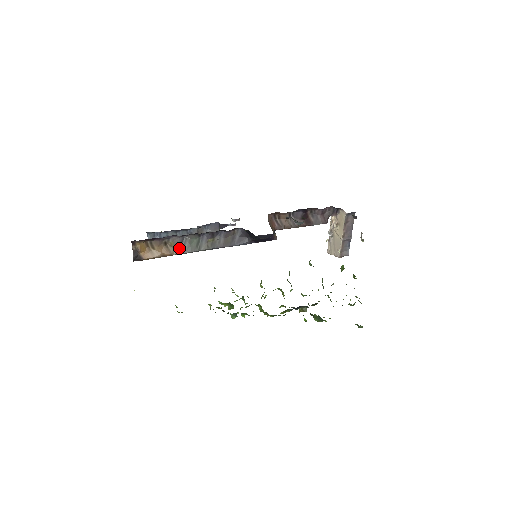
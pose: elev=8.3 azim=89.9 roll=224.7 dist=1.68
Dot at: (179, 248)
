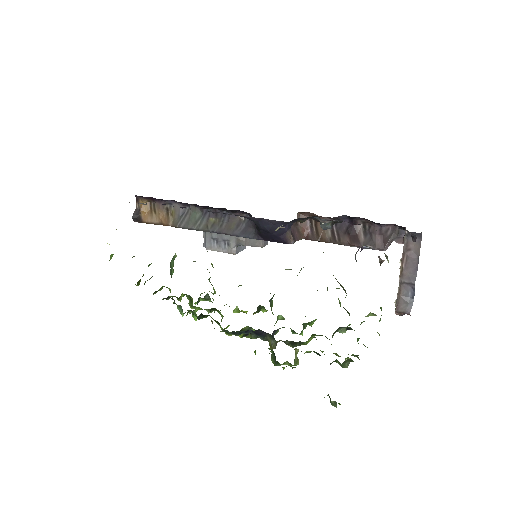
Dot at: (178, 219)
